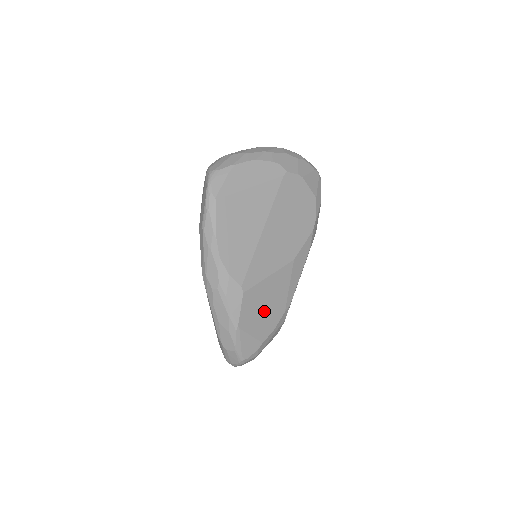
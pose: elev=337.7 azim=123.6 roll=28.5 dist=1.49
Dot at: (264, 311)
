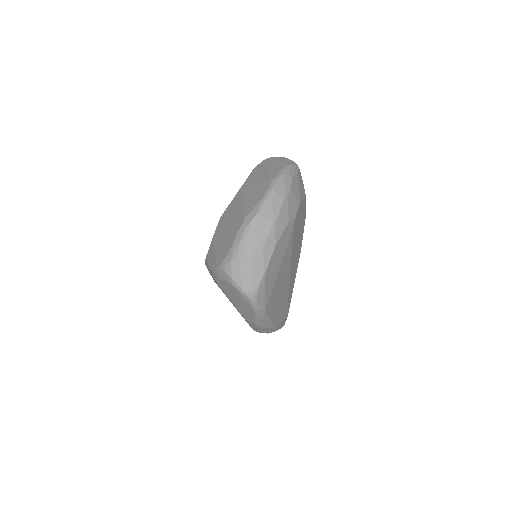
Dot at: occluded
